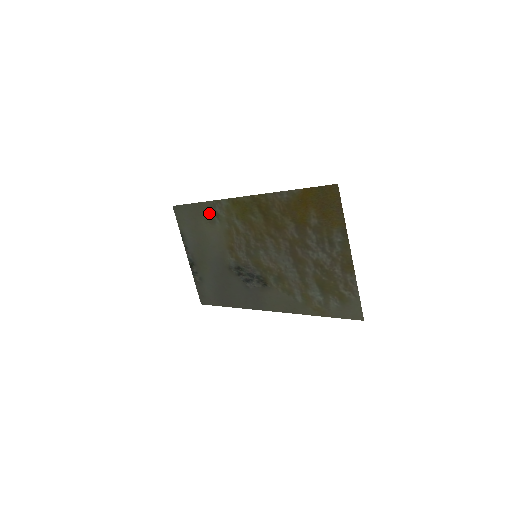
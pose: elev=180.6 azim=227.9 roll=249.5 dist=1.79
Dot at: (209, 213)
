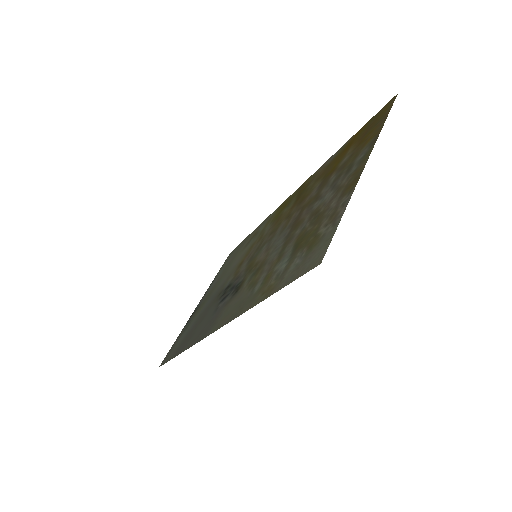
Dot at: (252, 236)
